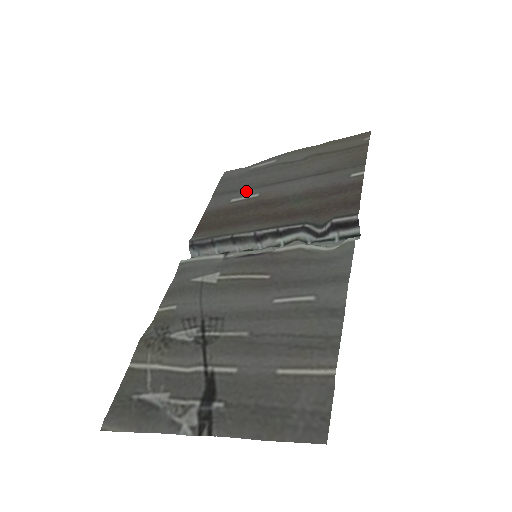
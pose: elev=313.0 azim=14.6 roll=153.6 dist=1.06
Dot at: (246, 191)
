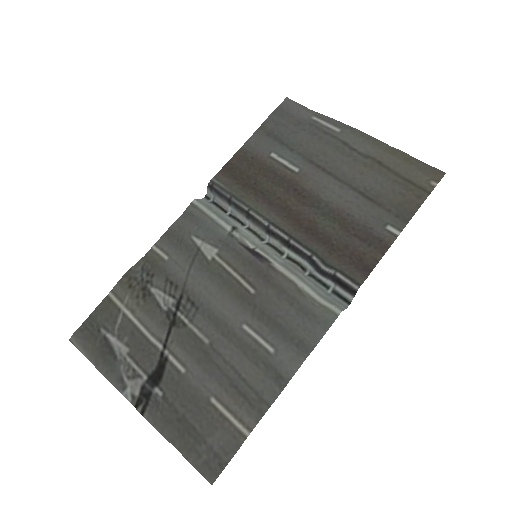
Dot at: (291, 153)
